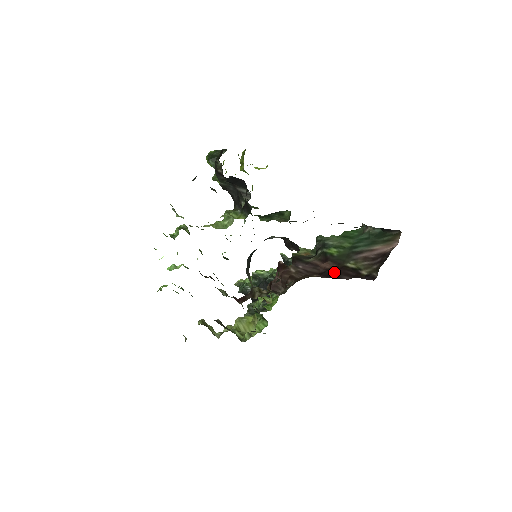
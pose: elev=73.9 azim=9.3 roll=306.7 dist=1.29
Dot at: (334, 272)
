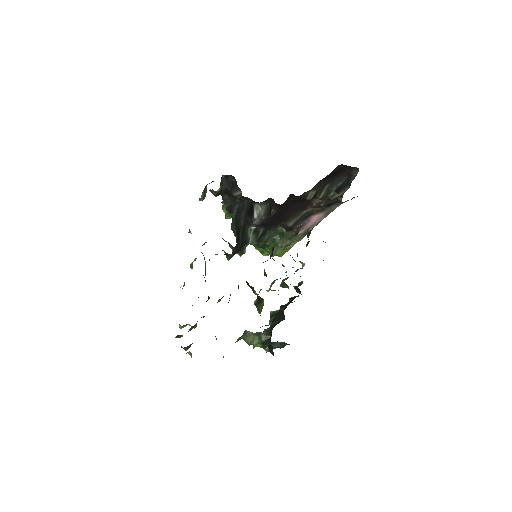
Dot at: occluded
